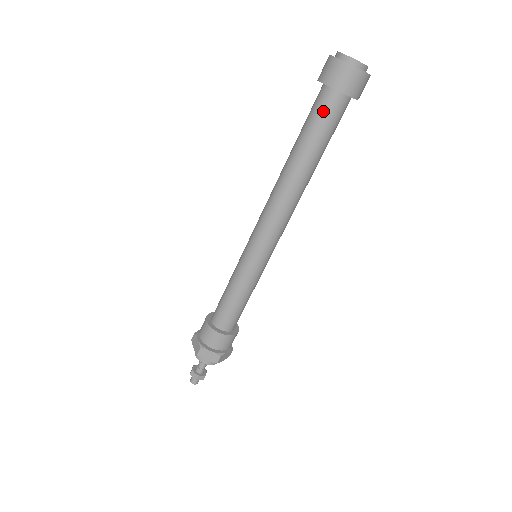
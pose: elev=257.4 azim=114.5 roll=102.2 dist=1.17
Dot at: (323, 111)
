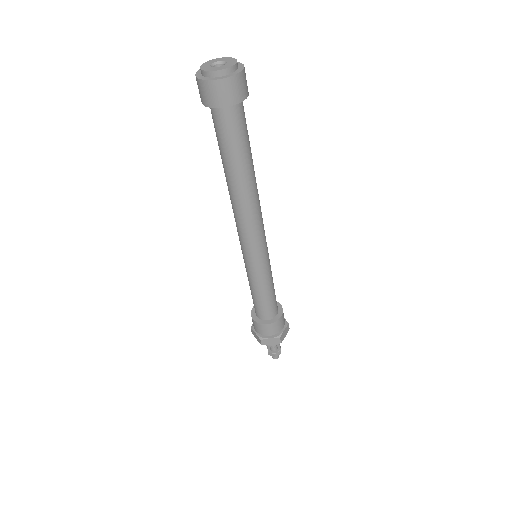
Dot at: (223, 128)
